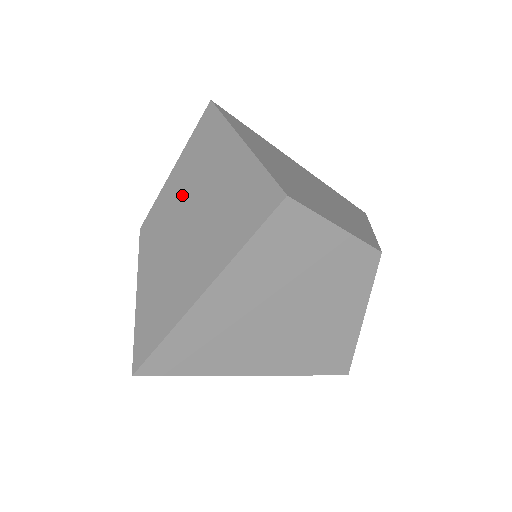
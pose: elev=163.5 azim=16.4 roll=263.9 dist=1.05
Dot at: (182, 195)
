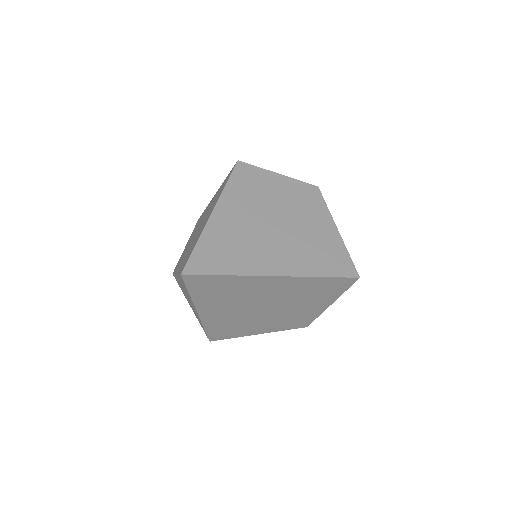
Dot at: (192, 236)
